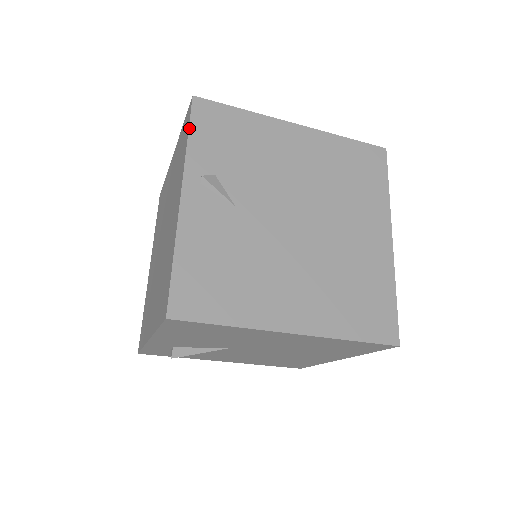
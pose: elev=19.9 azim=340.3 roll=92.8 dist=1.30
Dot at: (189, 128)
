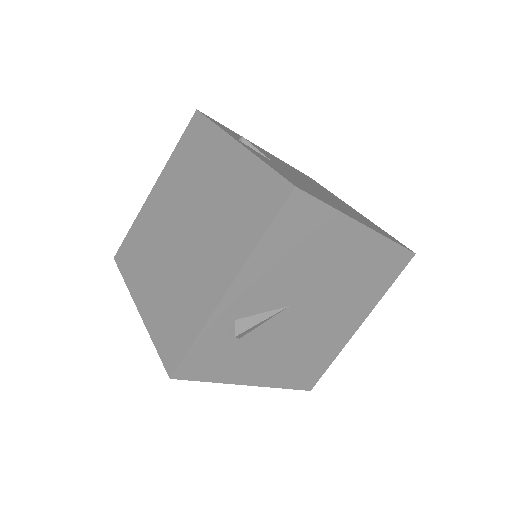
Dot at: (209, 119)
